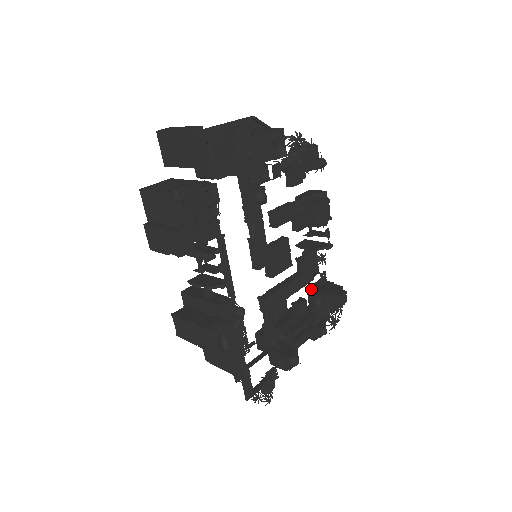
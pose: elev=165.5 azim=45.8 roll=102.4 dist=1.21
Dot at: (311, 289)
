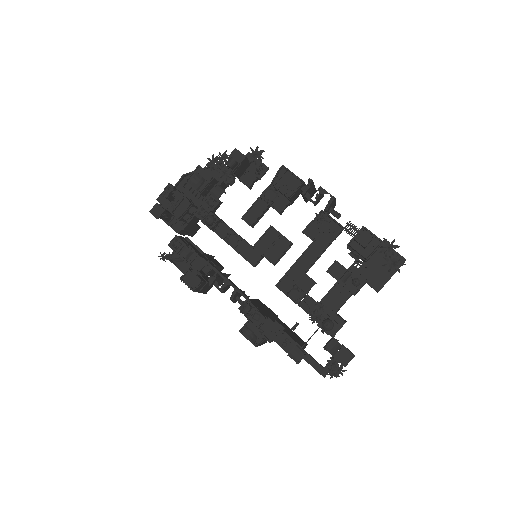
Dot at: (347, 247)
